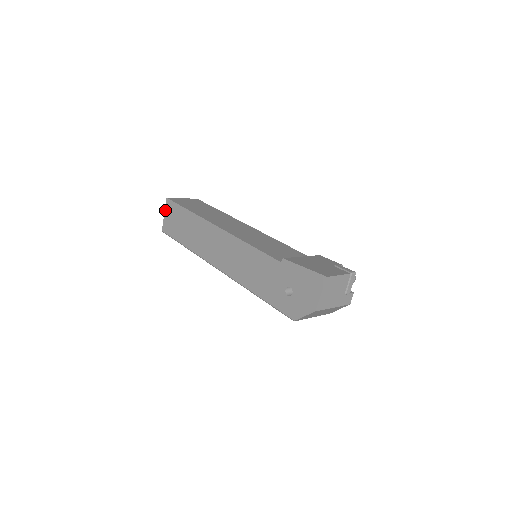
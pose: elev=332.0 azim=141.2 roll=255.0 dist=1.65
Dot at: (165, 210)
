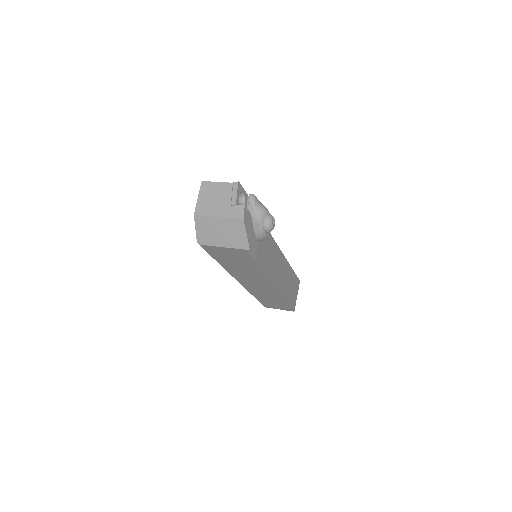
Dot at: occluded
